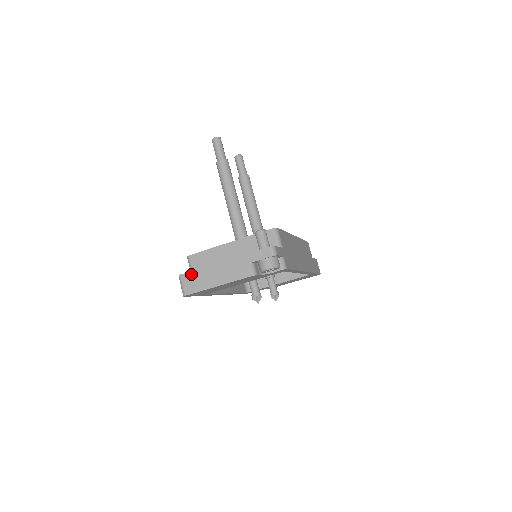
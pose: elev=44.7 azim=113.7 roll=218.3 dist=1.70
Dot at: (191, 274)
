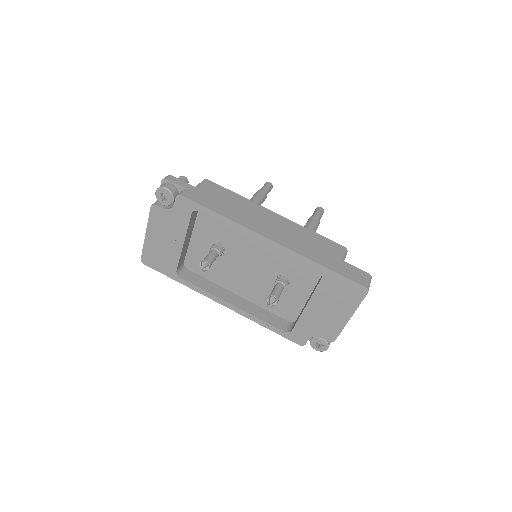
Dot at: occluded
